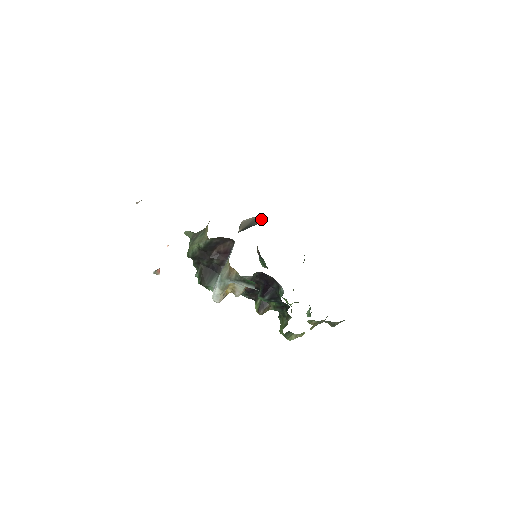
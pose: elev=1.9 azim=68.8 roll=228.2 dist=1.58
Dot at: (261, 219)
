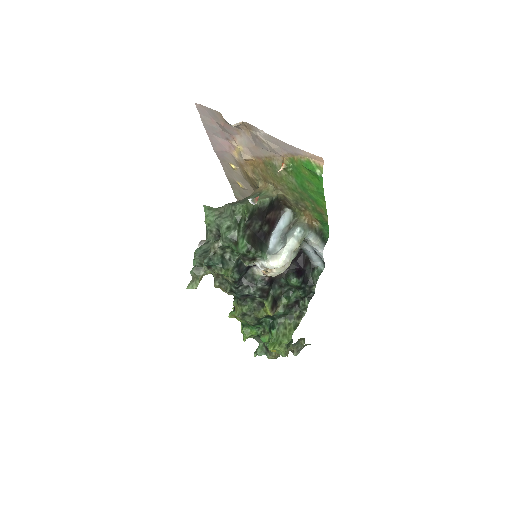
Dot at: occluded
